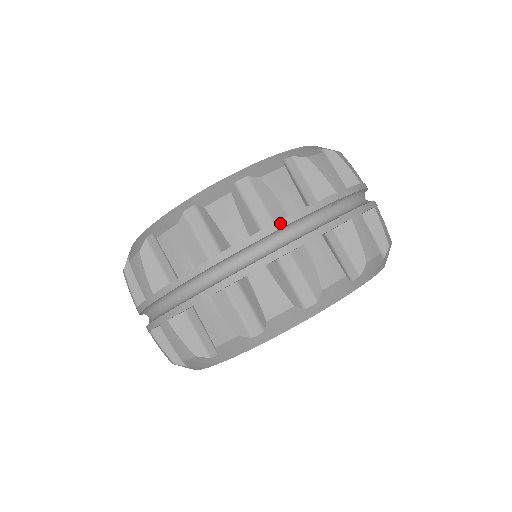
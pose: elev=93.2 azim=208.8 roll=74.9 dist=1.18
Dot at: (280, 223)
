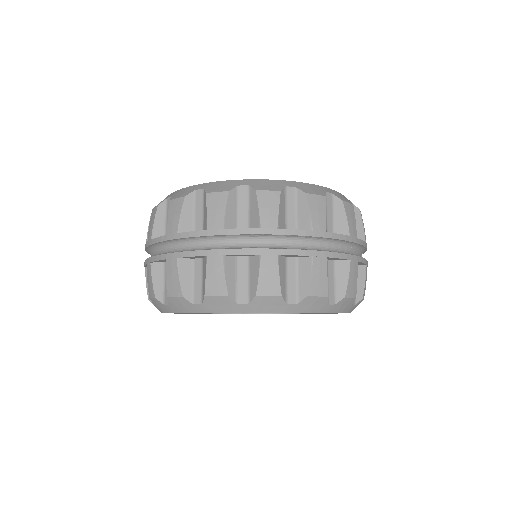
Dot at: (198, 233)
